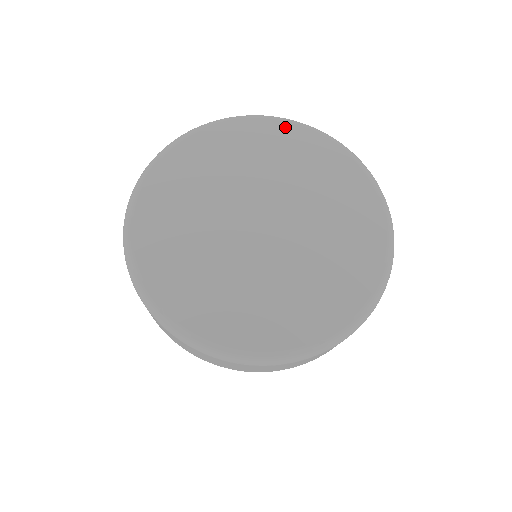
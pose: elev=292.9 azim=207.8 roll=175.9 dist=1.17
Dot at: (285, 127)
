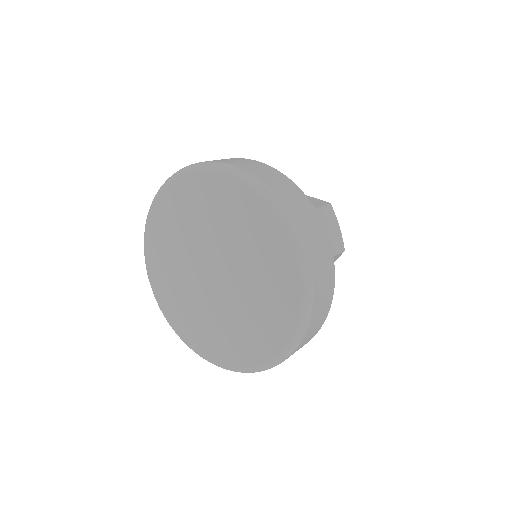
Dot at: (201, 177)
